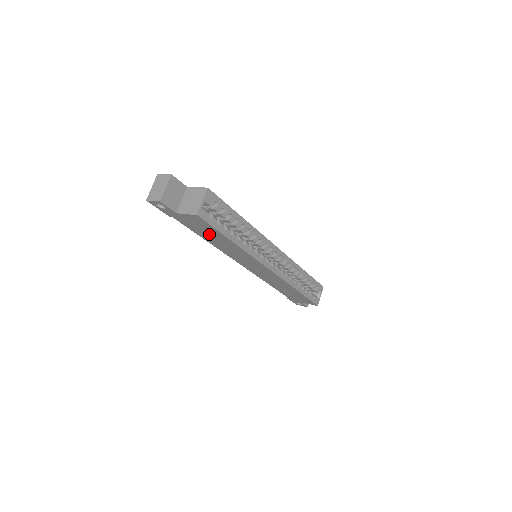
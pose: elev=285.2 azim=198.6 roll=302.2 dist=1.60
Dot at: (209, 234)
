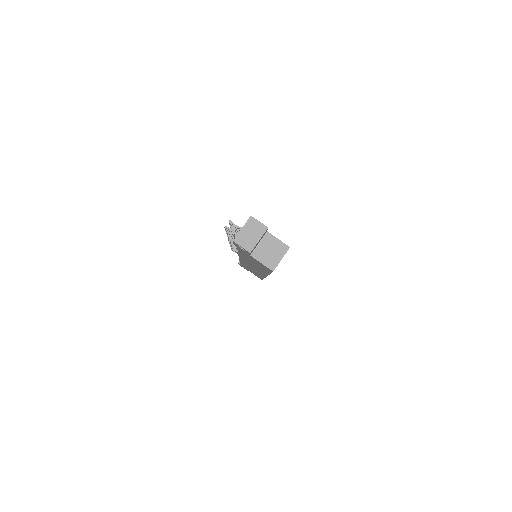
Dot at: (254, 262)
